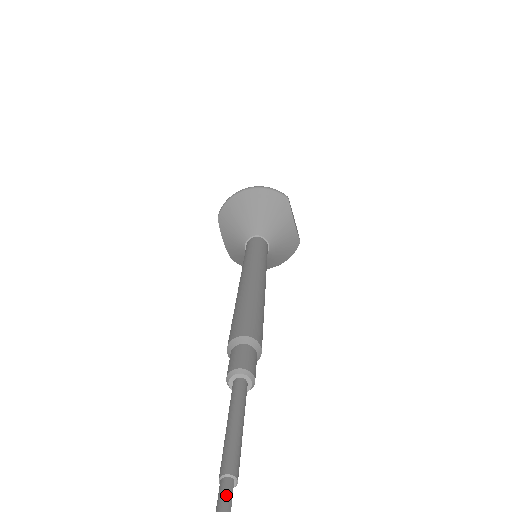
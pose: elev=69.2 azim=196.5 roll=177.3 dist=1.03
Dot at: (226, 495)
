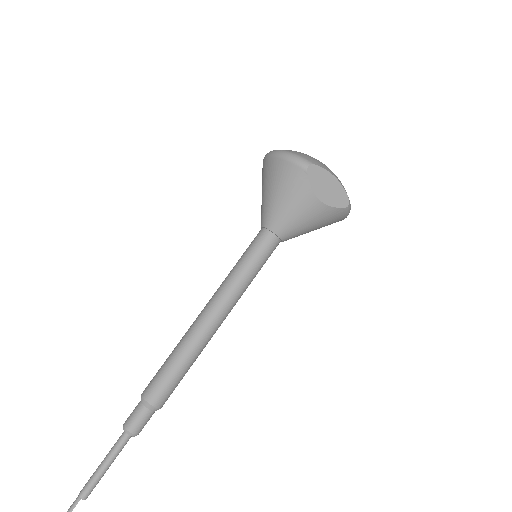
Dot at: (72, 506)
